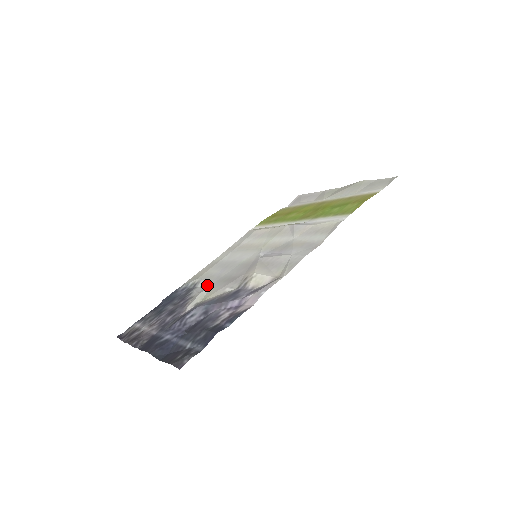
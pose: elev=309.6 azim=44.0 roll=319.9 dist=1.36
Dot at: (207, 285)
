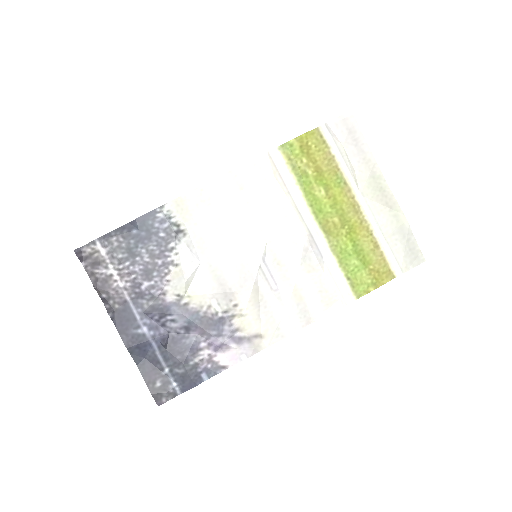
Dot at: (194, 258)
